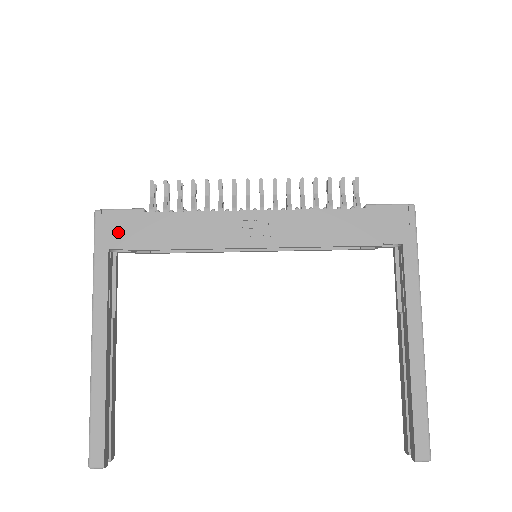
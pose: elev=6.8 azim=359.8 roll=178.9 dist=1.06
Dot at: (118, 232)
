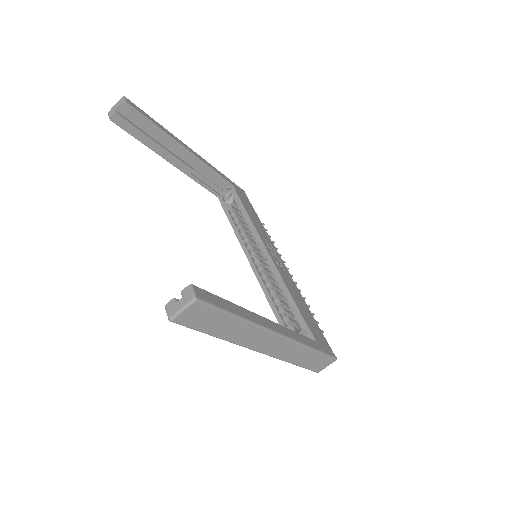
Dot at: (241, 193)
